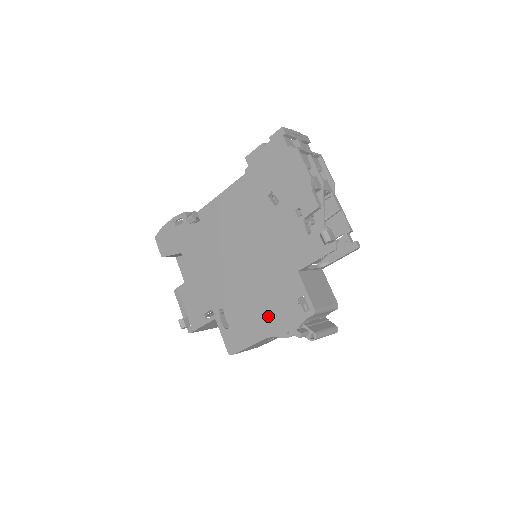
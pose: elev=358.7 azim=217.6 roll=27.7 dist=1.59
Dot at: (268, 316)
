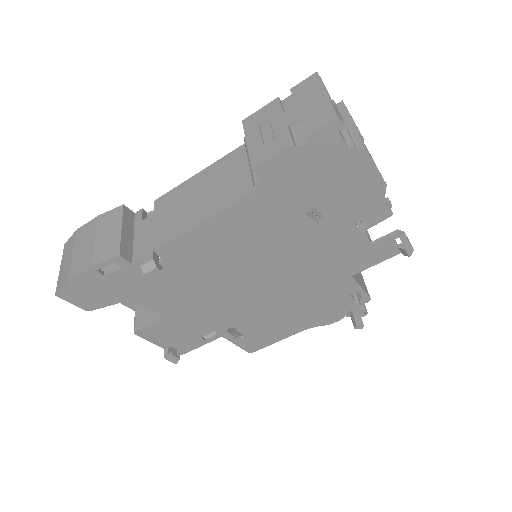
Dot at: (306, 317)
